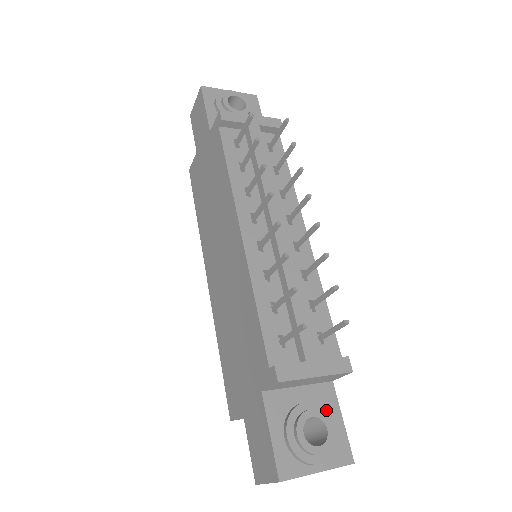
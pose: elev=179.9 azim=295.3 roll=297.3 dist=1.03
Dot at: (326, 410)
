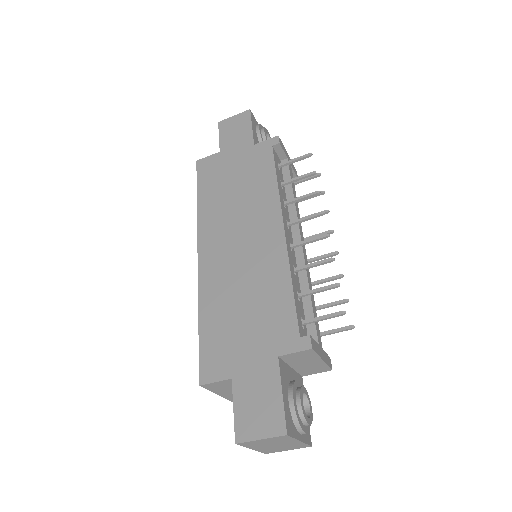
Dot at: occluded
